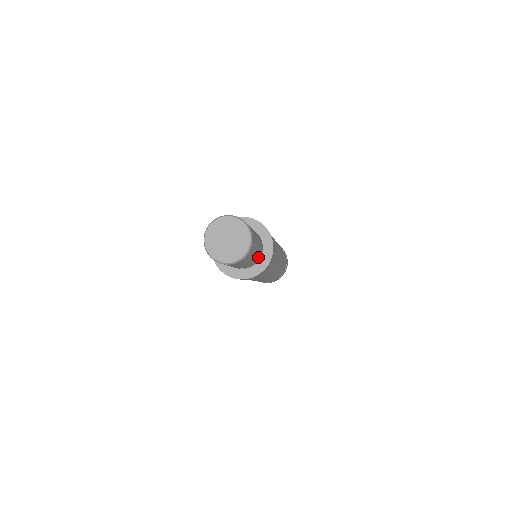
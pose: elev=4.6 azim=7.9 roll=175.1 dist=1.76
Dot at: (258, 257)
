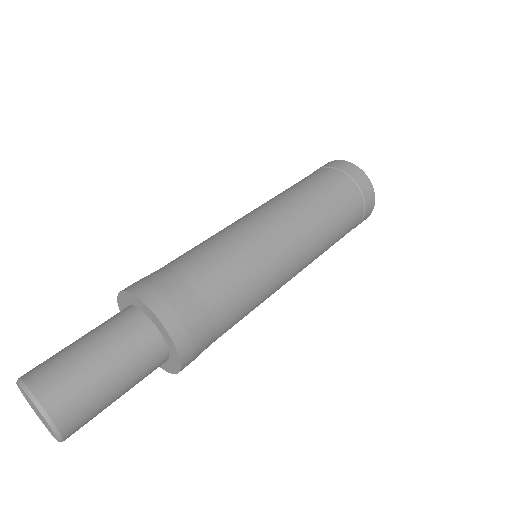
Dot at: occluded
